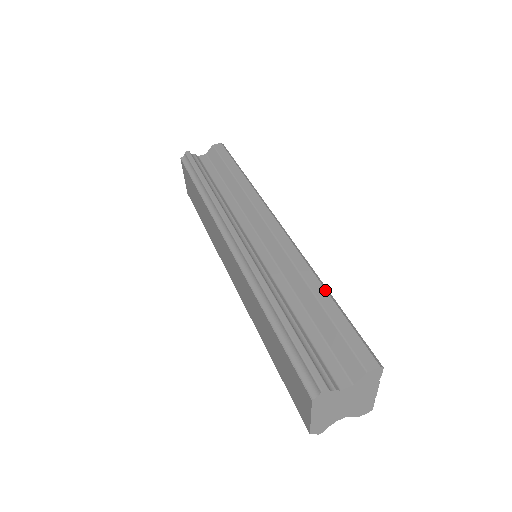
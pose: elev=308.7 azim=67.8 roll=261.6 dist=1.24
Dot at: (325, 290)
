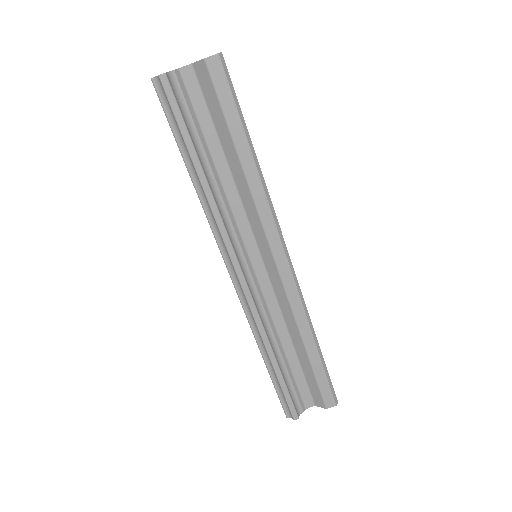
Dot at: (315, 346)
